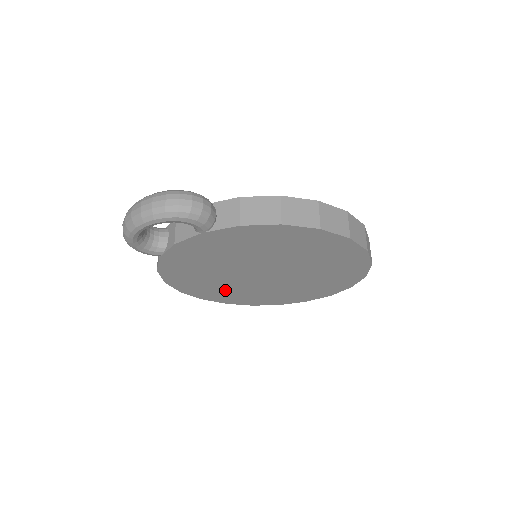
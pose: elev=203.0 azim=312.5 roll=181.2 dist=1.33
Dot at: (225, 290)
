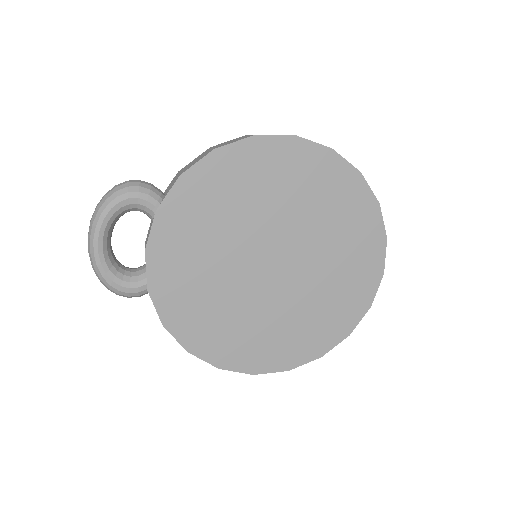
Dot at: (262, 333)
